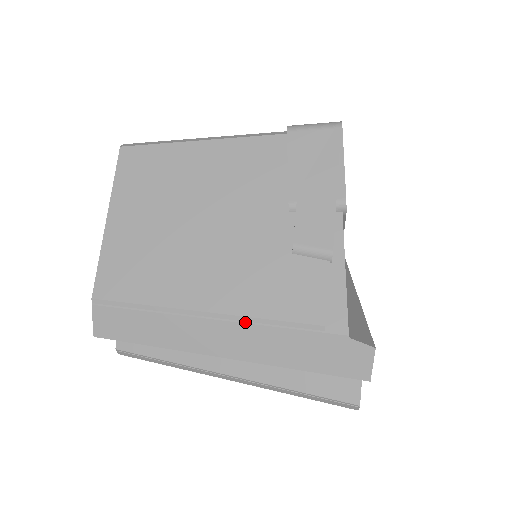
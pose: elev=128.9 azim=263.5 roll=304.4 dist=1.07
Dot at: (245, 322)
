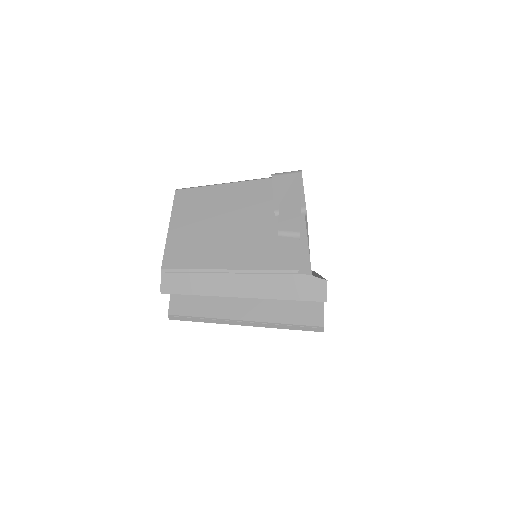
Dot at: (253, 273)
